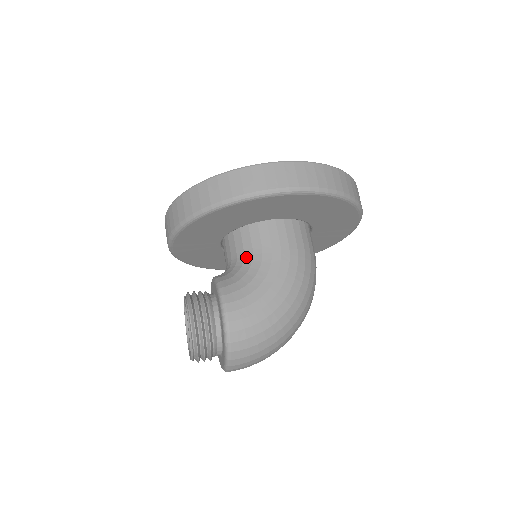
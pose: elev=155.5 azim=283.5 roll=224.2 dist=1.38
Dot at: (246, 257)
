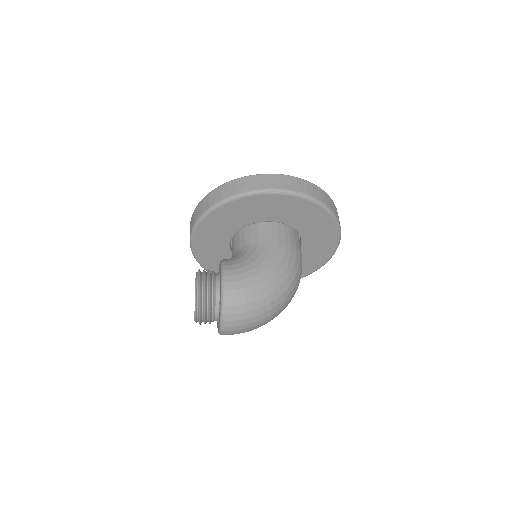
Dot at: (246, 246)
